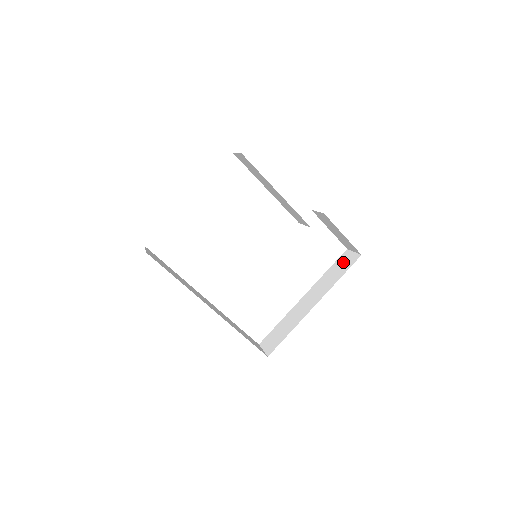
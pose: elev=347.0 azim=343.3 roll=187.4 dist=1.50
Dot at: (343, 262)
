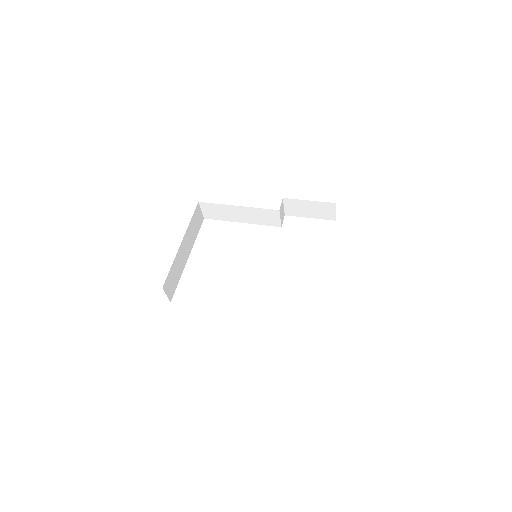
Dot at: occluded
